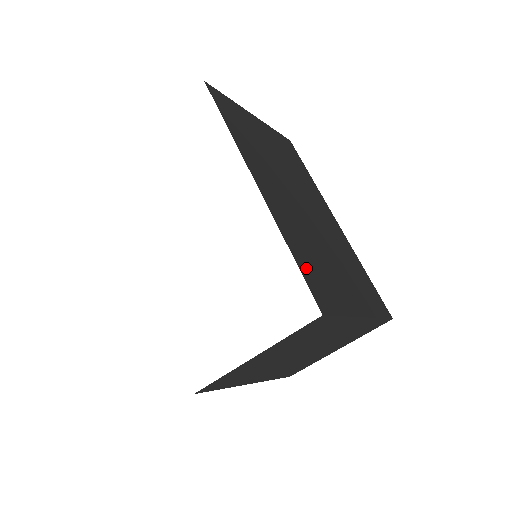
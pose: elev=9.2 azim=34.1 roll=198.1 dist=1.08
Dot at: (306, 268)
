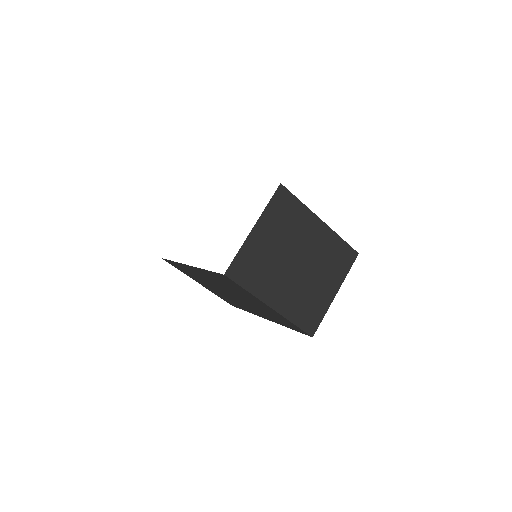
Dot at: occluded
